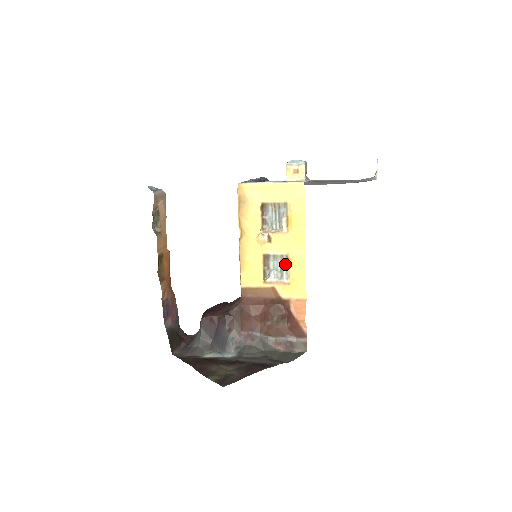
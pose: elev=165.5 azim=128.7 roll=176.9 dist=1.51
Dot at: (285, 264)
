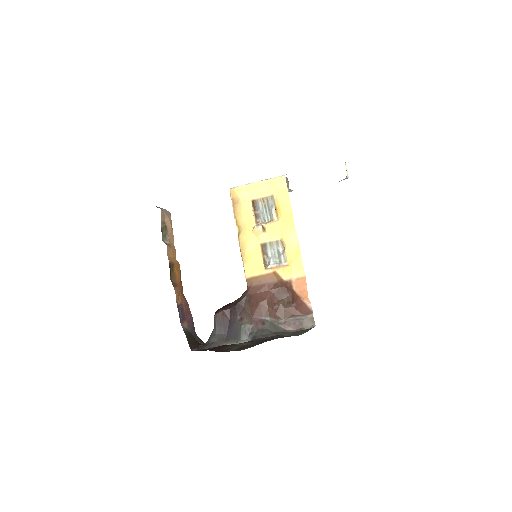
Dot at: (281, 250)
